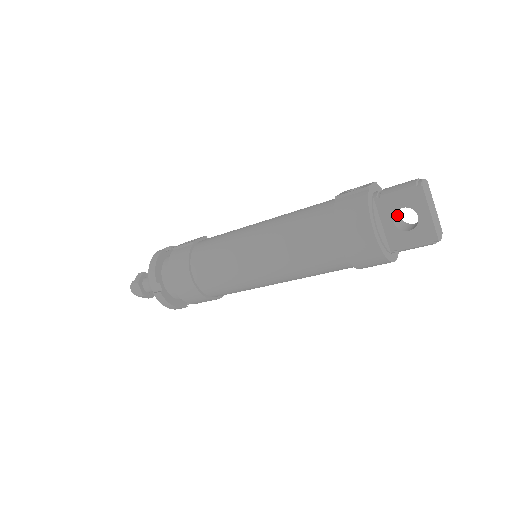
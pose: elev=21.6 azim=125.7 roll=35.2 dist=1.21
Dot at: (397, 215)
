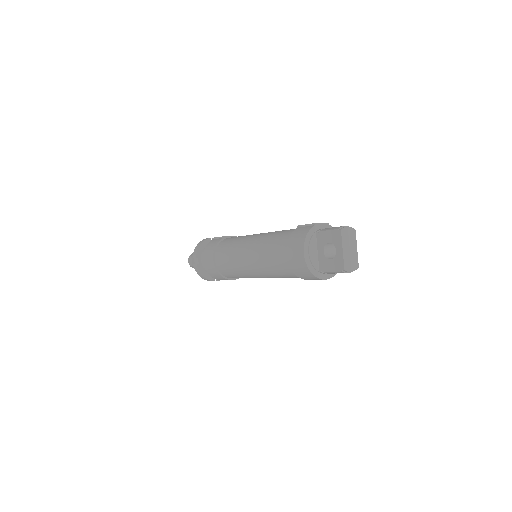
Dot at: (333, 248)
